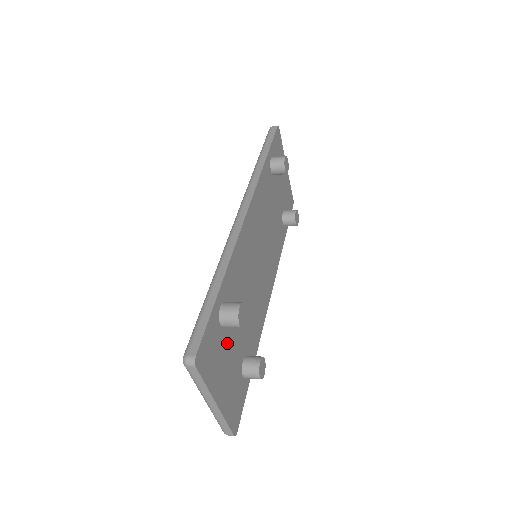
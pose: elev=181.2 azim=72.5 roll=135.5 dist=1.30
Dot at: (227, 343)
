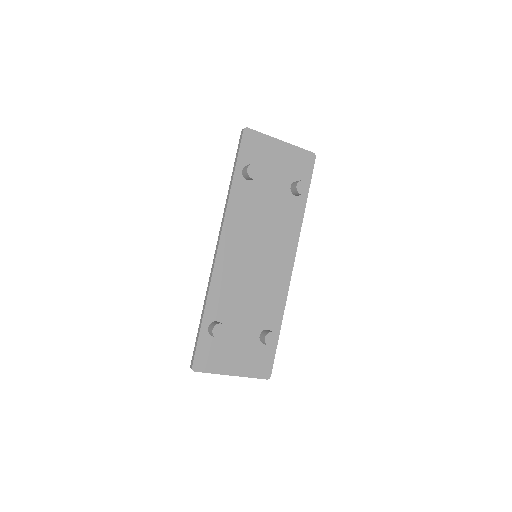
Dot at: (229, 340)
